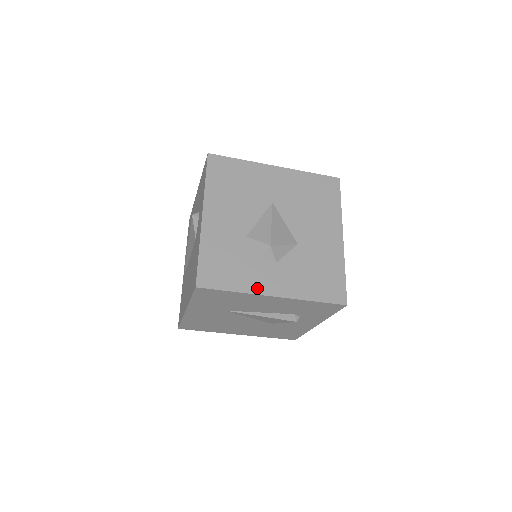
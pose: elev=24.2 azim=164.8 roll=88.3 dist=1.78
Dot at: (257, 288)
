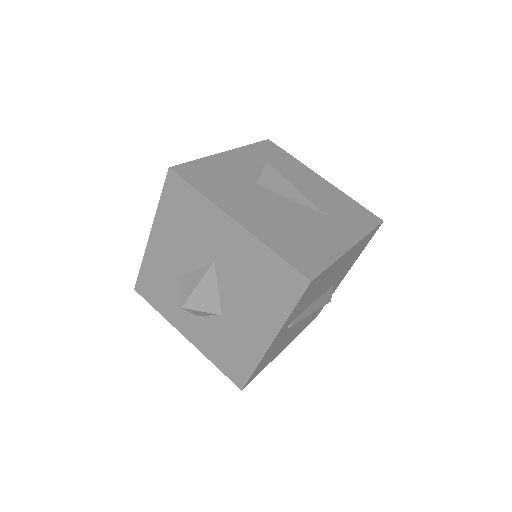
Dot at: (175, 322)
